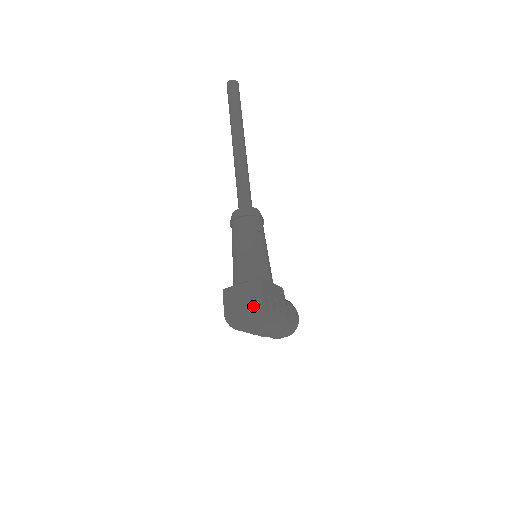
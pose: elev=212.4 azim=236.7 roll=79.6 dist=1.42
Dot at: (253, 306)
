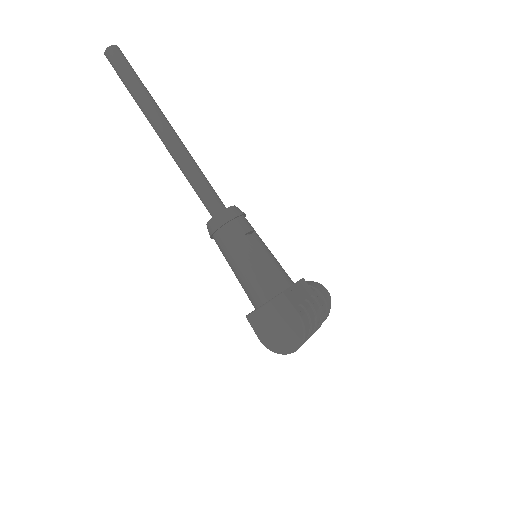
Dot at: (291, 326)
